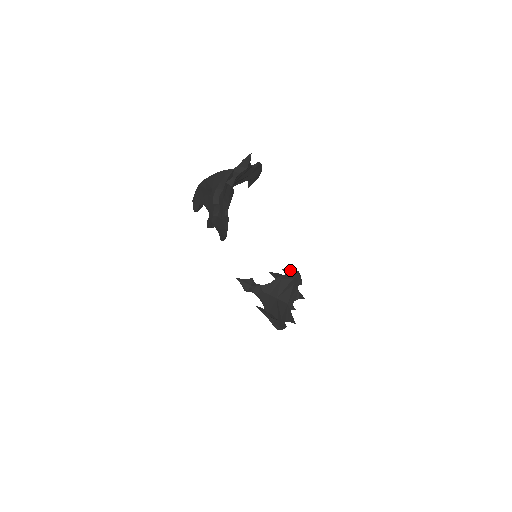
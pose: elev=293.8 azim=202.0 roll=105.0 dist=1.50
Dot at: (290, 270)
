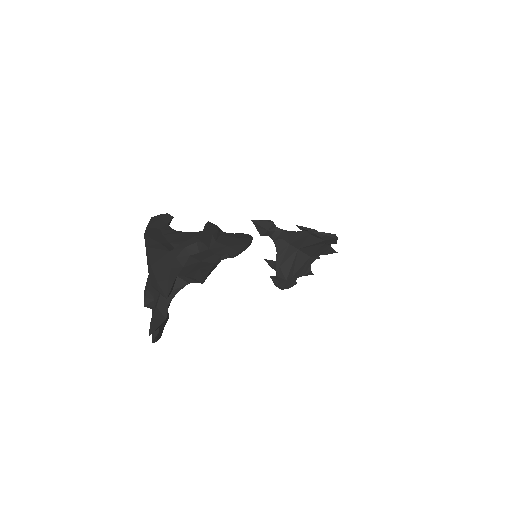
Dot at: (323, 234)
